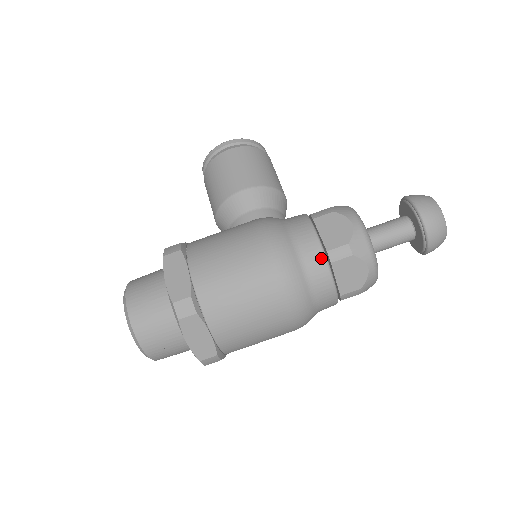
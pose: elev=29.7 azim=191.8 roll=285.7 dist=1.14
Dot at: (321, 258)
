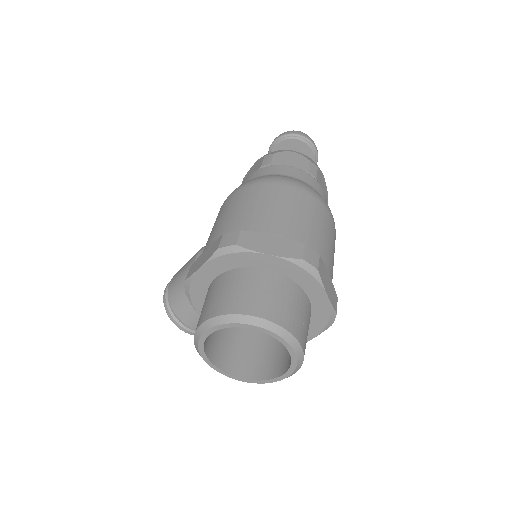
Dot at: (263, 169)
